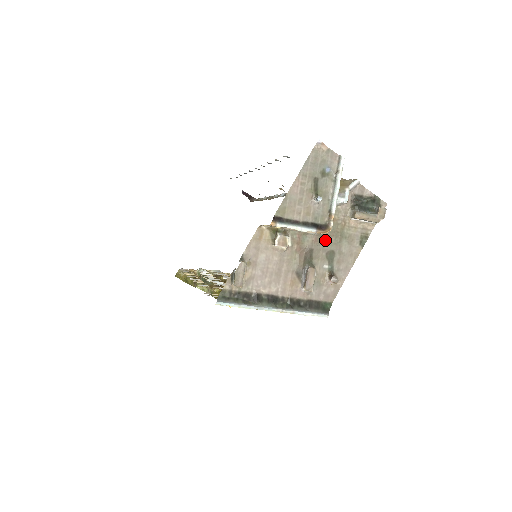
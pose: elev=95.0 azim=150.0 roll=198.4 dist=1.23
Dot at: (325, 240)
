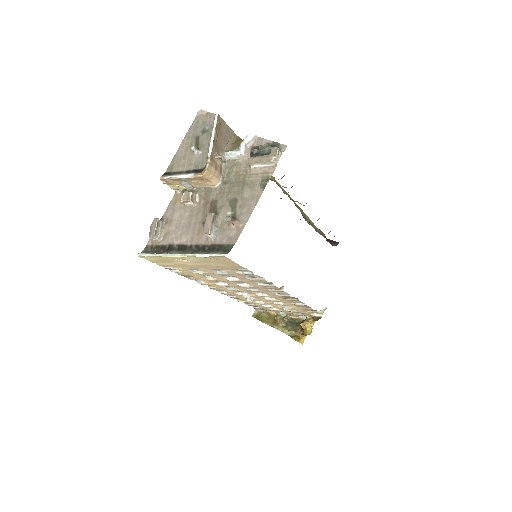
Dot at: (228, 191)
